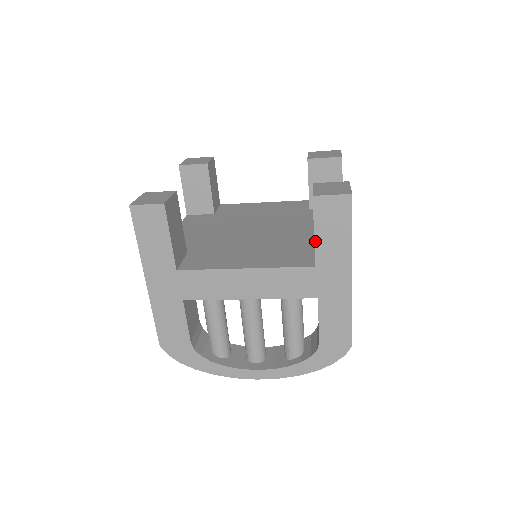
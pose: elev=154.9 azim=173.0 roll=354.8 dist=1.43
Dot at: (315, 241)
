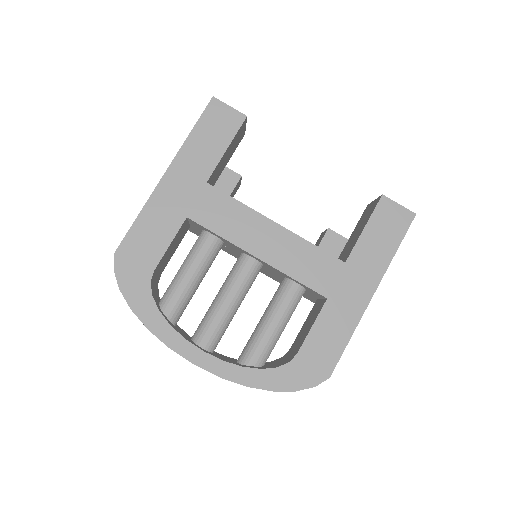
Dot at: (360, 237)
